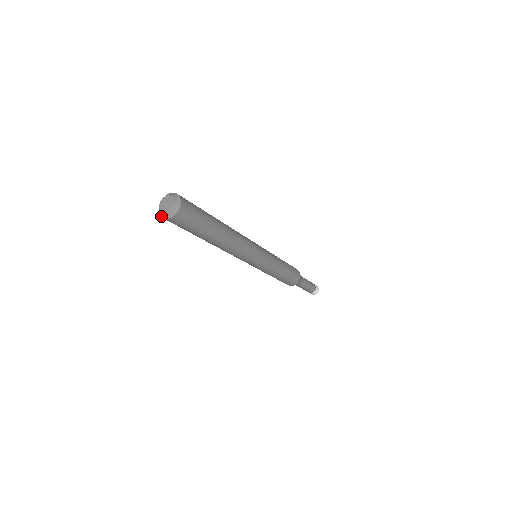
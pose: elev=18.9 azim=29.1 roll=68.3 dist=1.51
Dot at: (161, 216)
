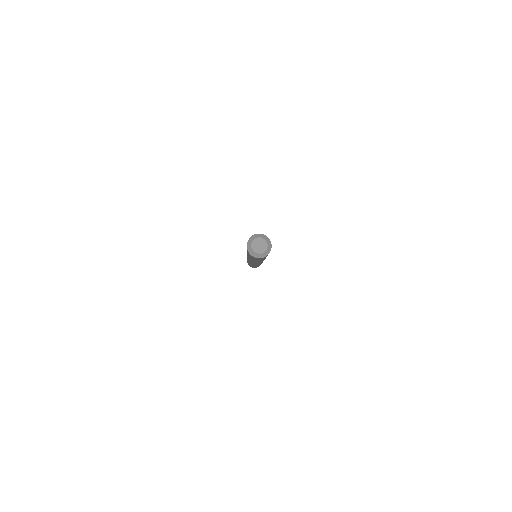
Dot at: (249, 252)
